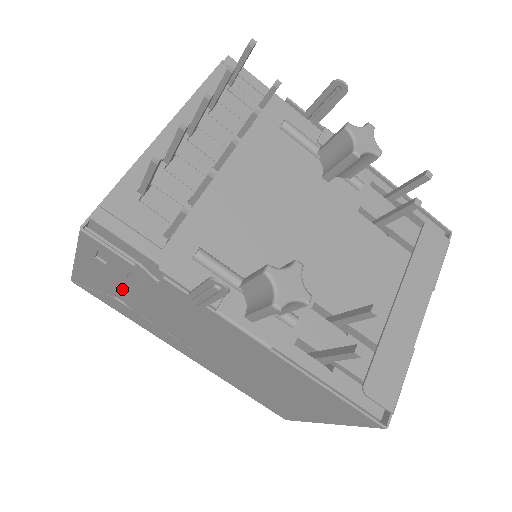
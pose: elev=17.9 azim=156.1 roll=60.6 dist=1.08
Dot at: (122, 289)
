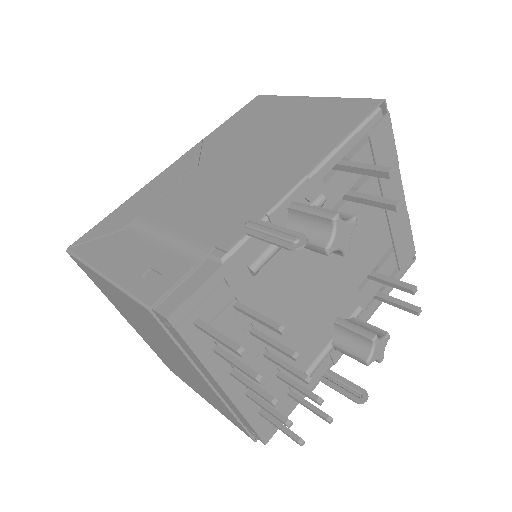
Dot at: occluded
